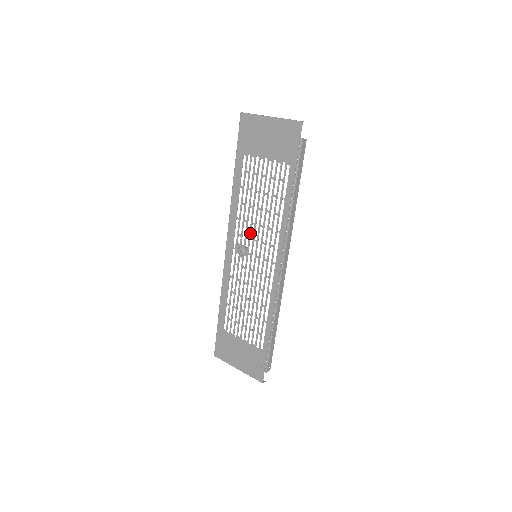
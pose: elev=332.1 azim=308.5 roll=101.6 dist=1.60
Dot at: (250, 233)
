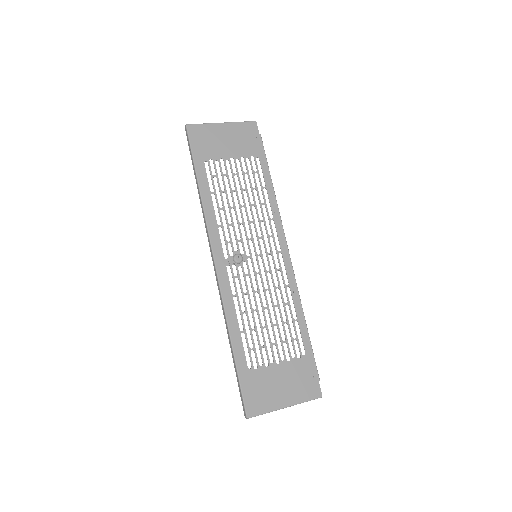
Dot at: (241, 234)
